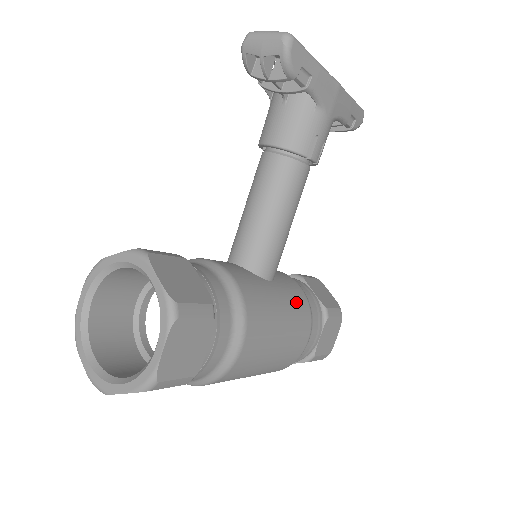
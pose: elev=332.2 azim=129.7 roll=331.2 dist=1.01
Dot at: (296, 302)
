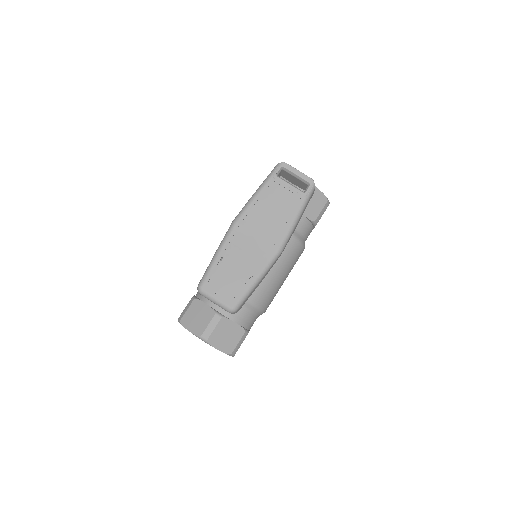
Dot at: (290, 257)
